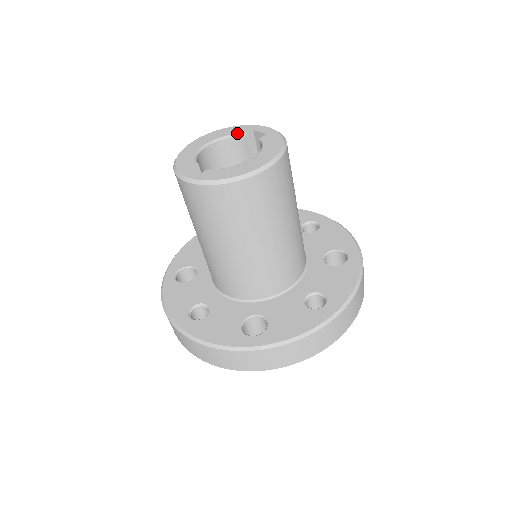
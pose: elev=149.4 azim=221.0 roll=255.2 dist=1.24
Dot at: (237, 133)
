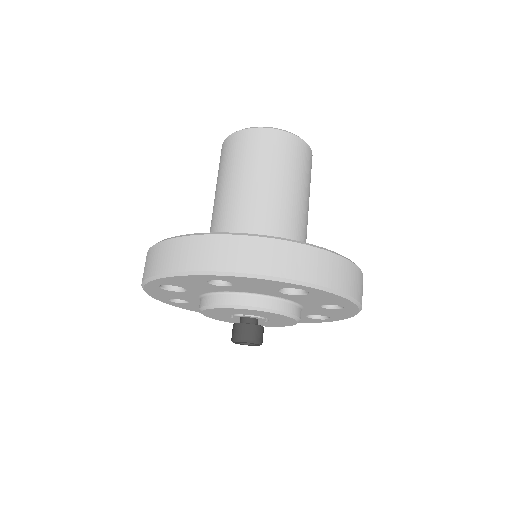
Dot at: occluded
